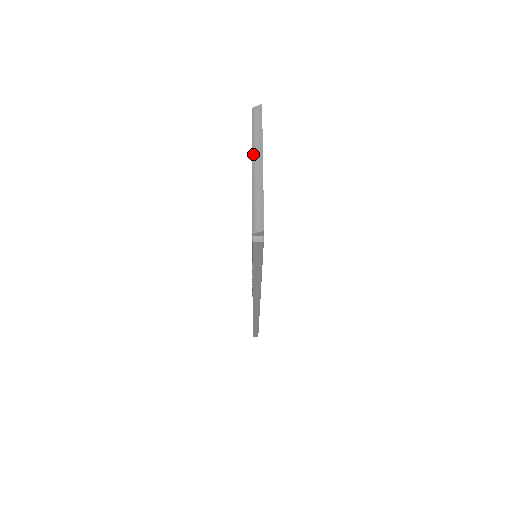
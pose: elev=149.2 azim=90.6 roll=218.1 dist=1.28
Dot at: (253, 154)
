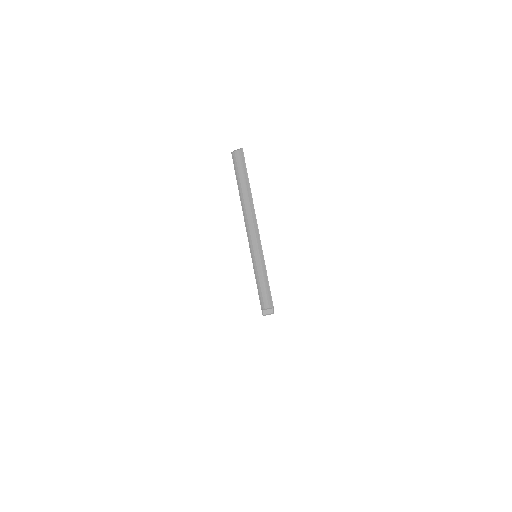
Dot at: (244, 214)
